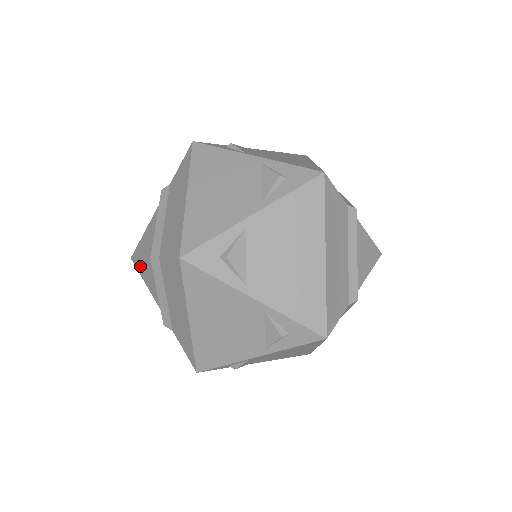
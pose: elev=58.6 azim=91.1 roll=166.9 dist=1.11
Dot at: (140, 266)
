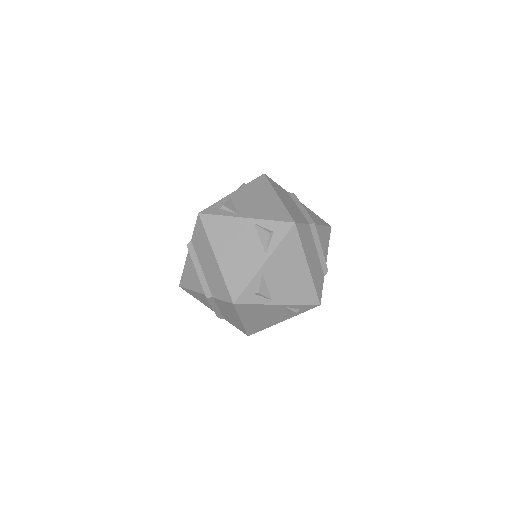
Dot at: (185, 279)
